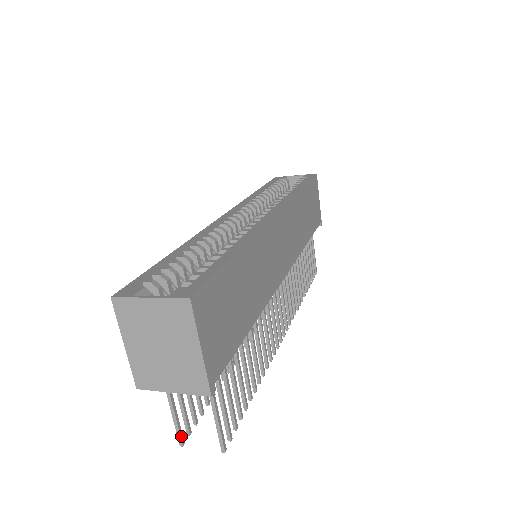
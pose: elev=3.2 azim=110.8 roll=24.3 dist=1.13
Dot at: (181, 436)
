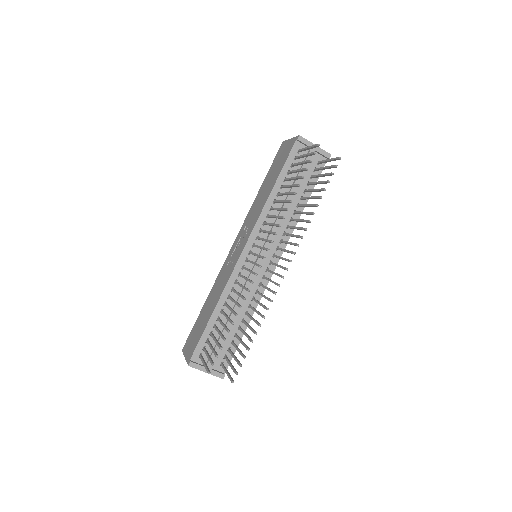
Dot at: (317, 146)
